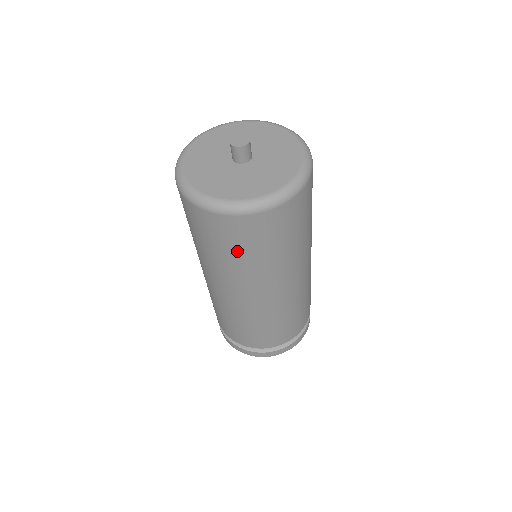
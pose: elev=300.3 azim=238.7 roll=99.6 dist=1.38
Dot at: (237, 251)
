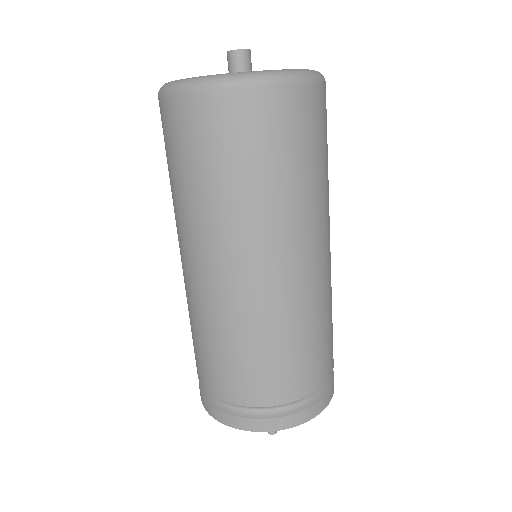
Dot at: (193, 165)
